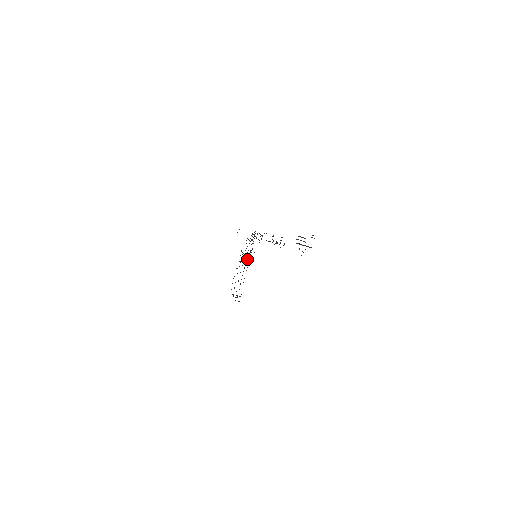
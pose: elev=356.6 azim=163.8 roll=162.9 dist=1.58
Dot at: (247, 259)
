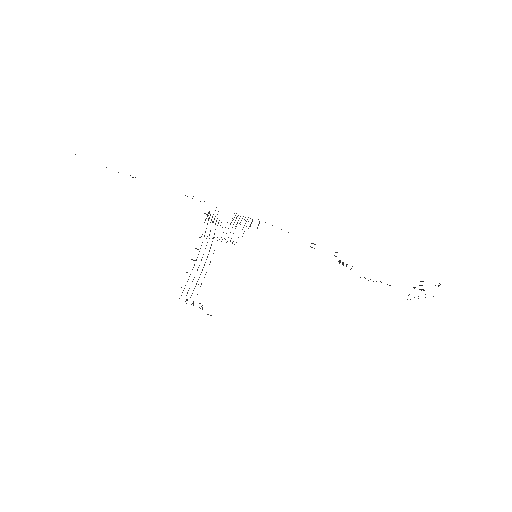
Dot at: (210, 247)
